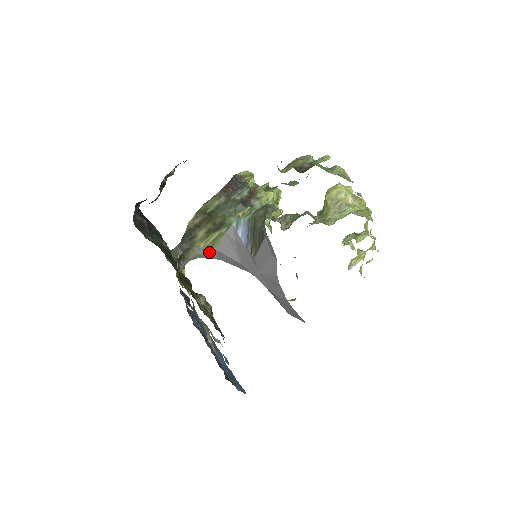
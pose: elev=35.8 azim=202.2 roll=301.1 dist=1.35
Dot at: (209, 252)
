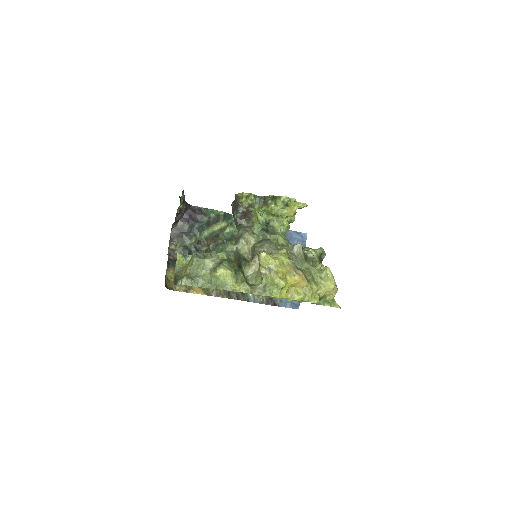
Dot at: occluded
